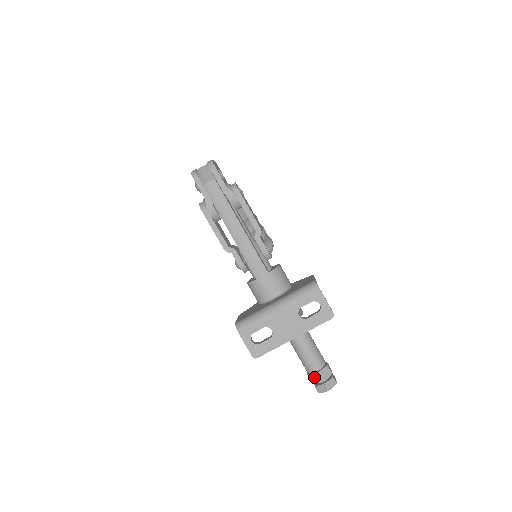
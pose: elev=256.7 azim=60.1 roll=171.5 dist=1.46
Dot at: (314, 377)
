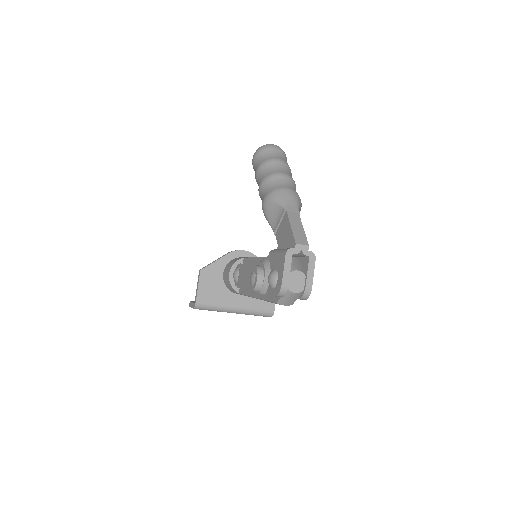
Dot at: occluded
